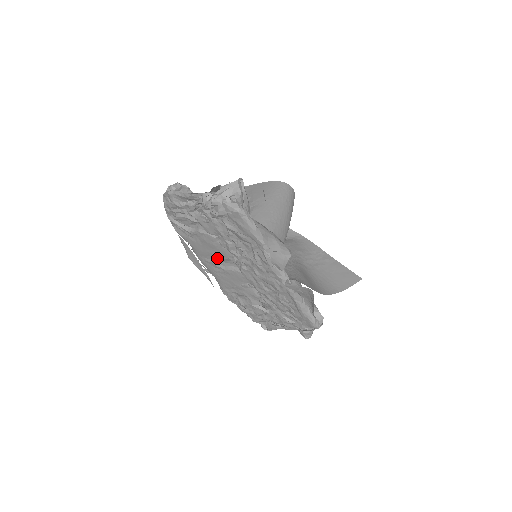
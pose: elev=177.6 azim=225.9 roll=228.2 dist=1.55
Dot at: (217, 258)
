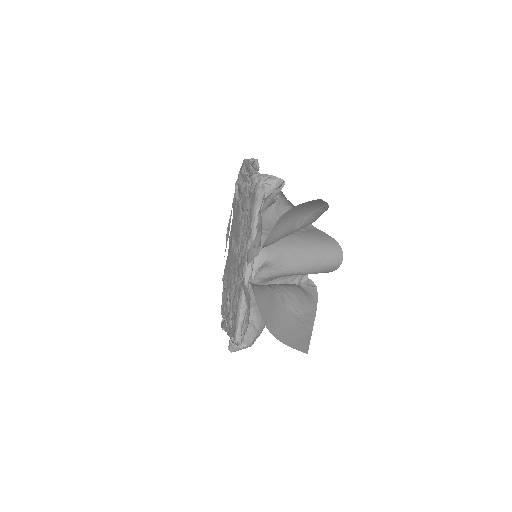
Dot at: (235, 234)
